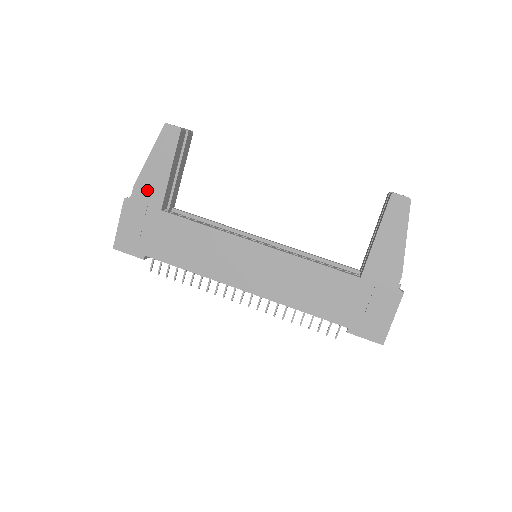
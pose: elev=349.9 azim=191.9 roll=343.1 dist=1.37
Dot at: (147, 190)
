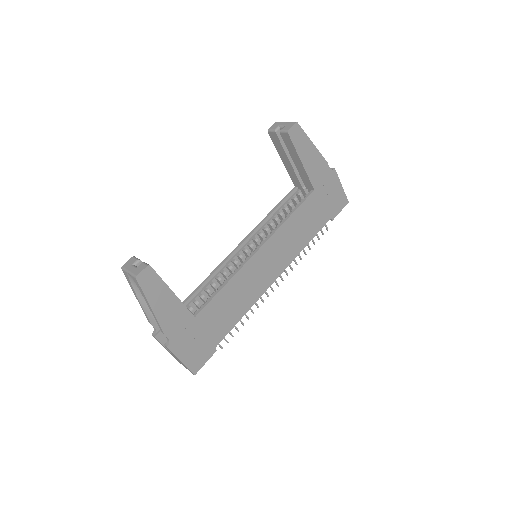
Dot at: (174, 323)
